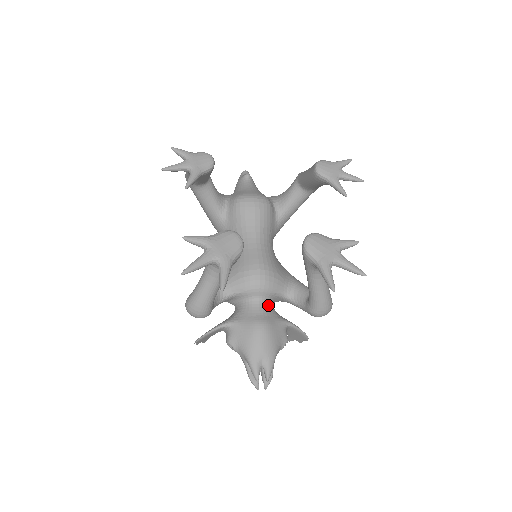
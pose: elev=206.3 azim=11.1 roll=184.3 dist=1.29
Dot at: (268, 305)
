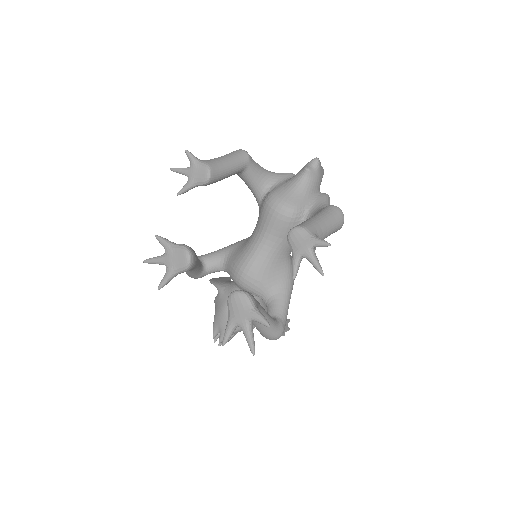
Dot at: occluded
